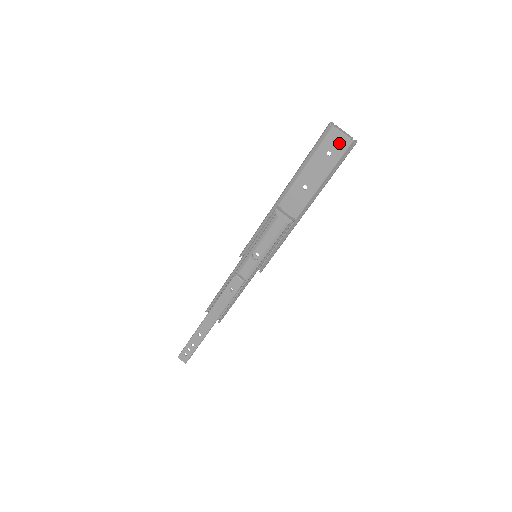
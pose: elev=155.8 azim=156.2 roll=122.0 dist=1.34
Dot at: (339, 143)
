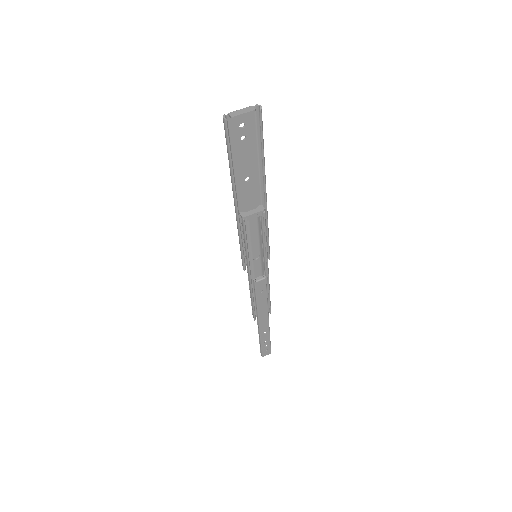
Dot at: (244, 122)
